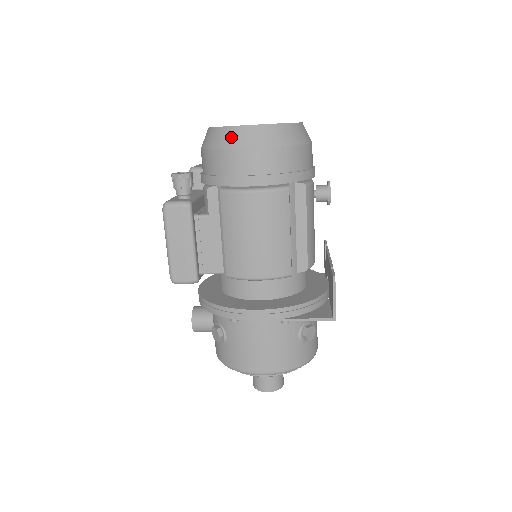
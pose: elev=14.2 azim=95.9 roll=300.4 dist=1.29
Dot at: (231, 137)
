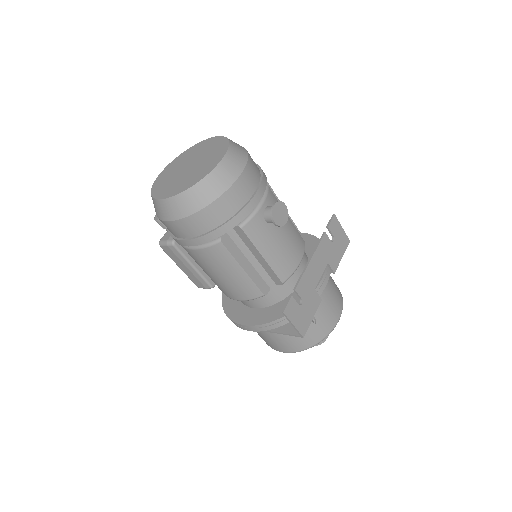
Dot at: (157, 209)
